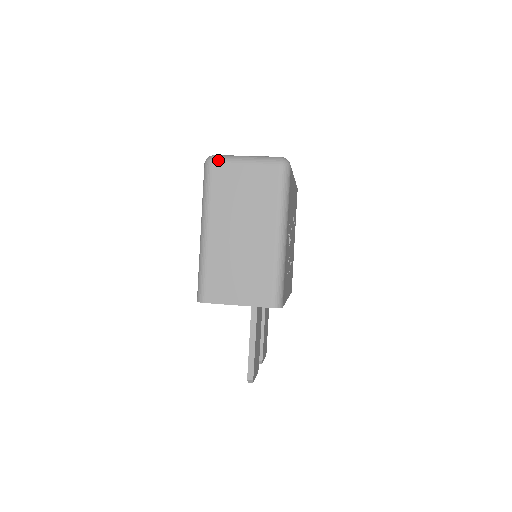
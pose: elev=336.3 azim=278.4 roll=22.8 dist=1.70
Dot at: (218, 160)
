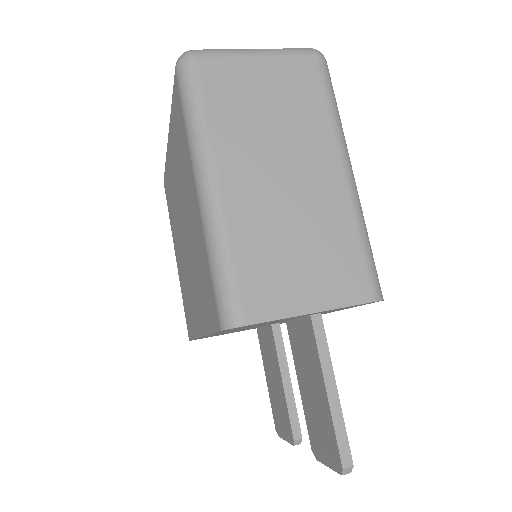
Dot at: (206, 53)
